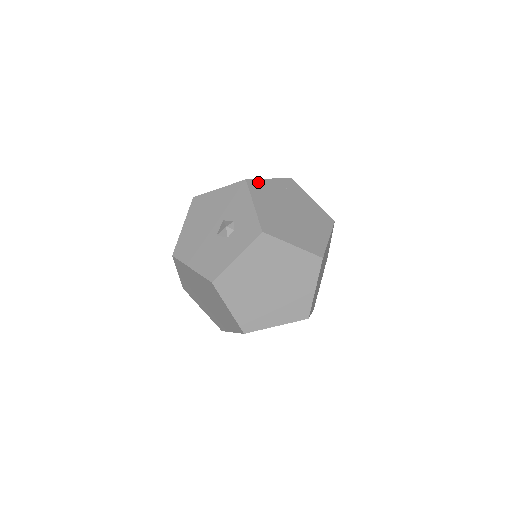
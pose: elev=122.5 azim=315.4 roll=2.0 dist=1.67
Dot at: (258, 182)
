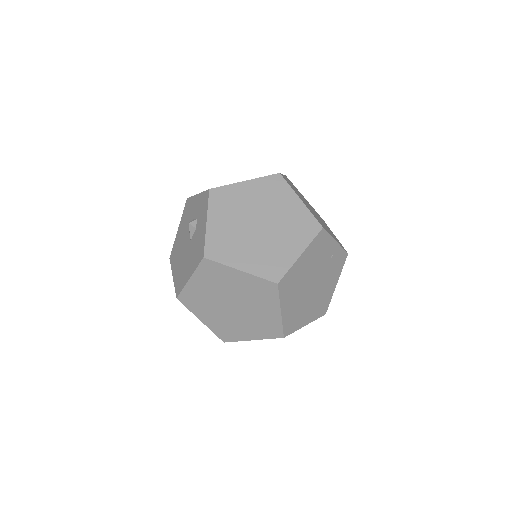
Dot at: occluded
